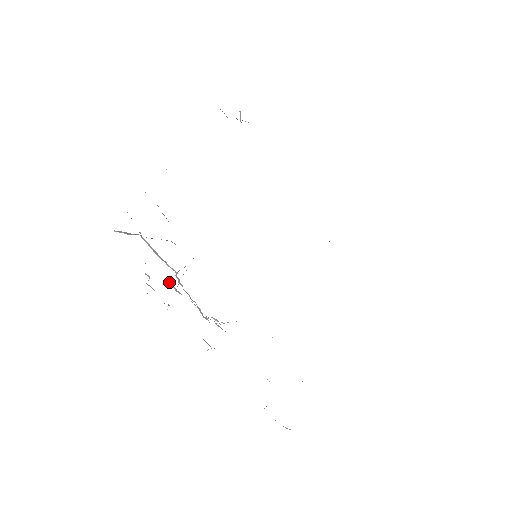
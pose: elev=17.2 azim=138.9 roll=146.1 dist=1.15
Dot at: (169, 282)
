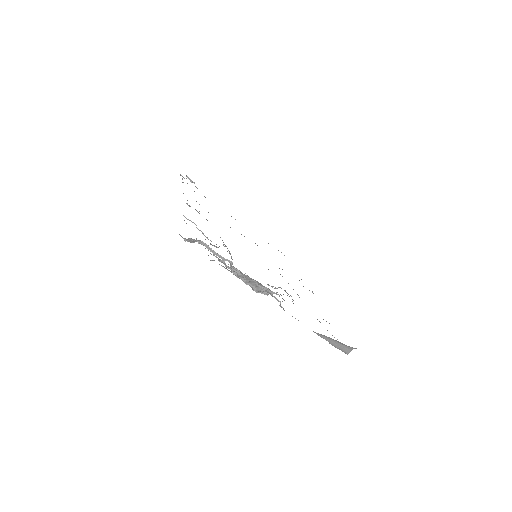
Dot at: (233, 267)
